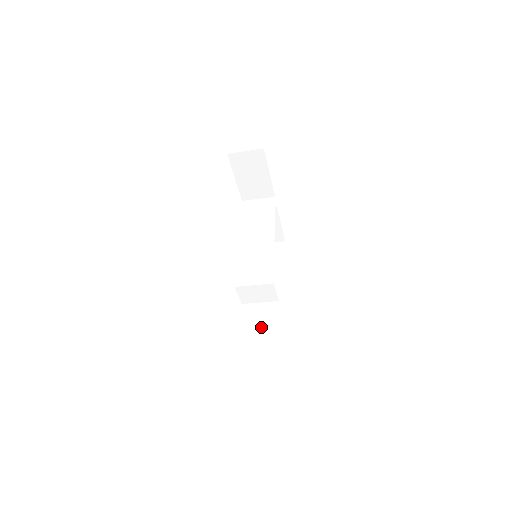
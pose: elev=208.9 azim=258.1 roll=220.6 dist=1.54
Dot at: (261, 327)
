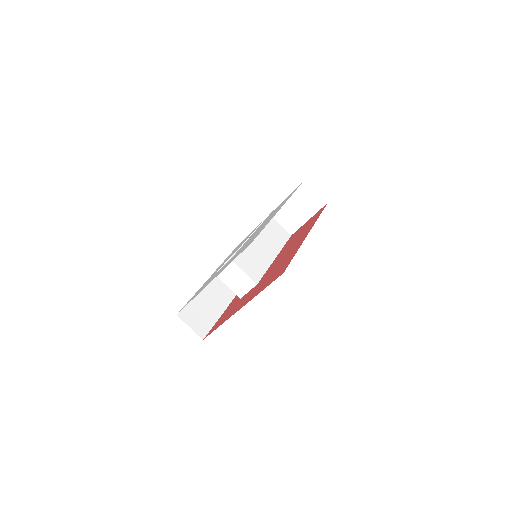
Dot at: (203, 302)
